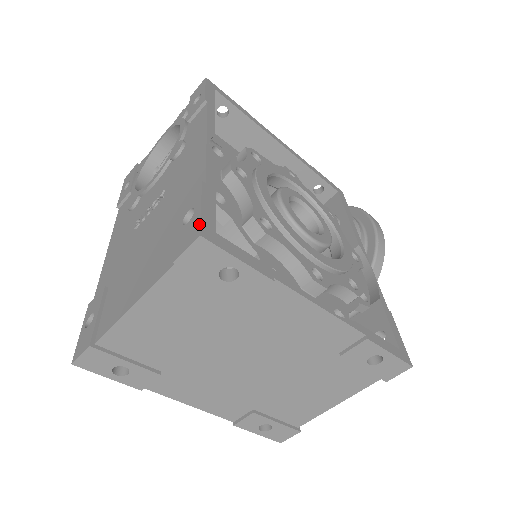
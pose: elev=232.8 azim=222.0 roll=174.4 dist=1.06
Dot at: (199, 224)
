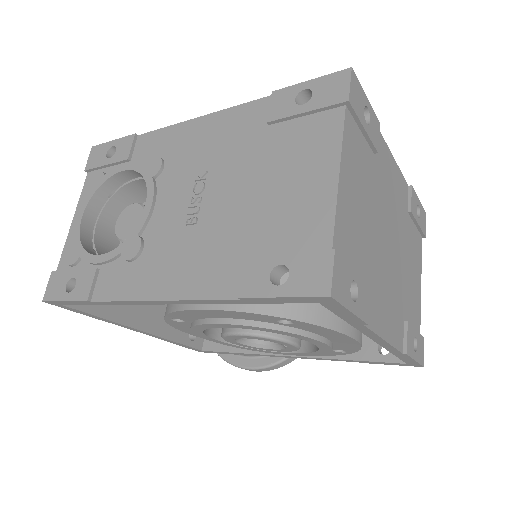
Dot at: (335, 73)
